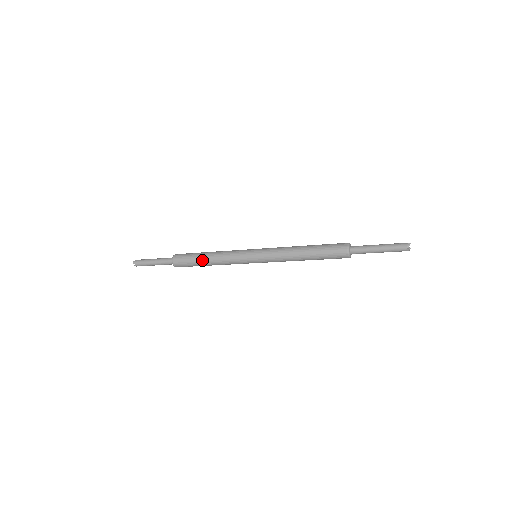
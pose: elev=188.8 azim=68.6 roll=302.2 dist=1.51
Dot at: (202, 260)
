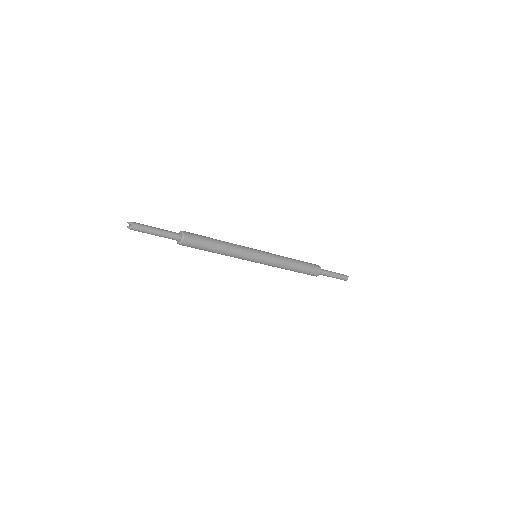
Dot at: (215, 244)
